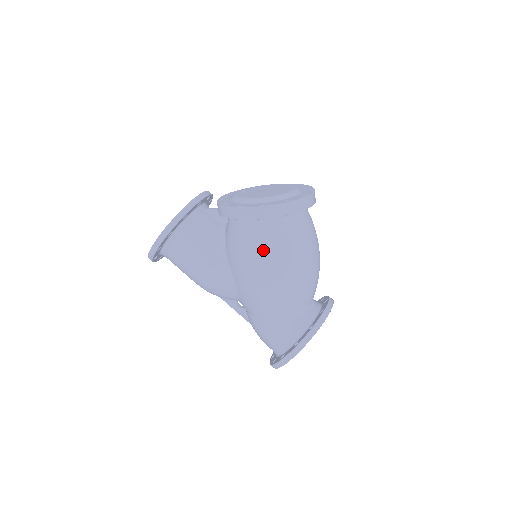
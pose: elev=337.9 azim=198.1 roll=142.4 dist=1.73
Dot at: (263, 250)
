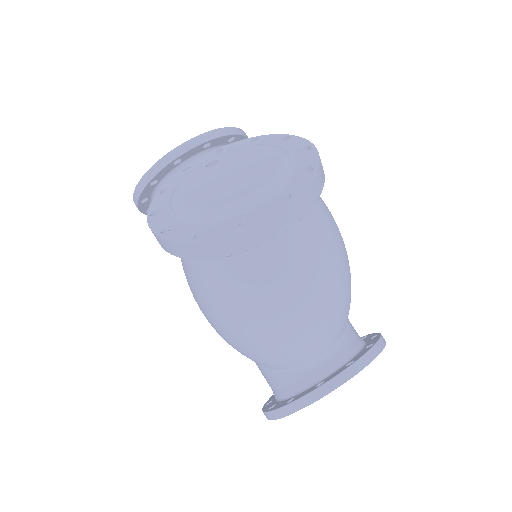
Dot at: (192, 287)
